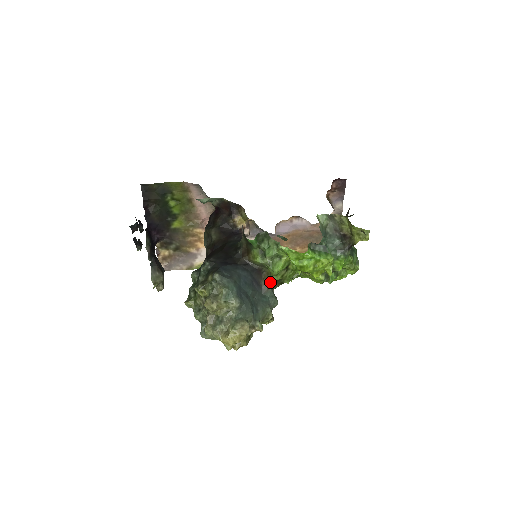
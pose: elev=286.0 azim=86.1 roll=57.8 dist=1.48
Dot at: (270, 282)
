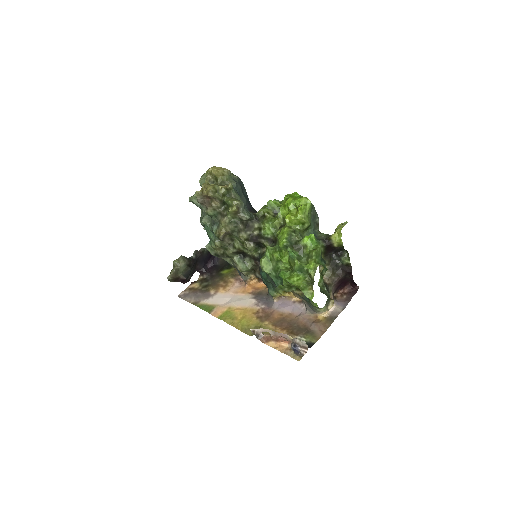
Dot at: (257, 213)
